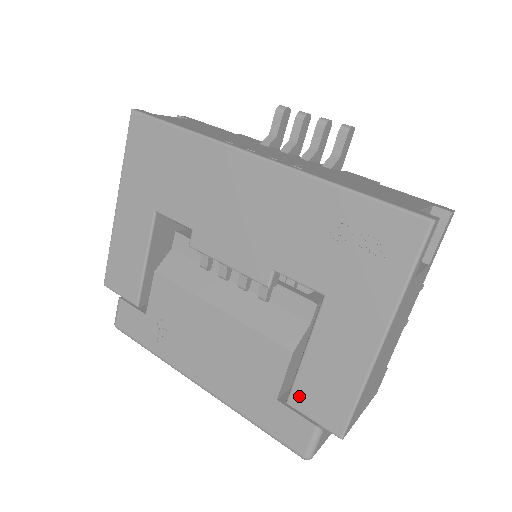
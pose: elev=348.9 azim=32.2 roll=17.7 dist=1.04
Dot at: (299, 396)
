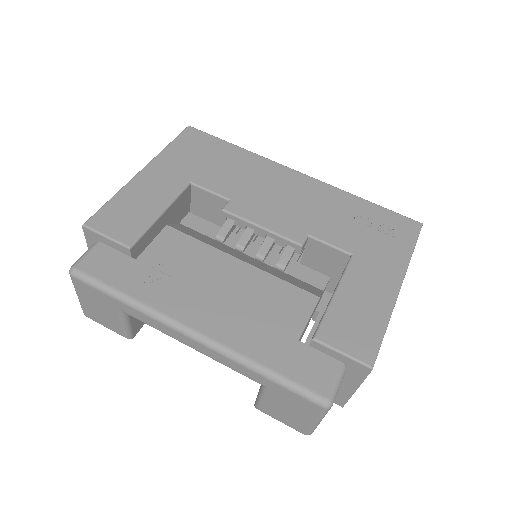
Dot at: (329, 330)
